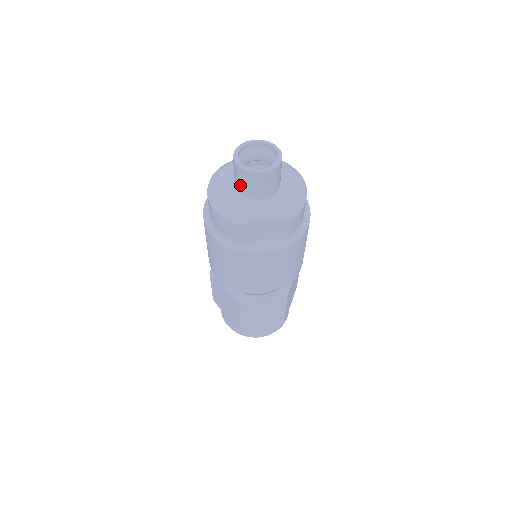
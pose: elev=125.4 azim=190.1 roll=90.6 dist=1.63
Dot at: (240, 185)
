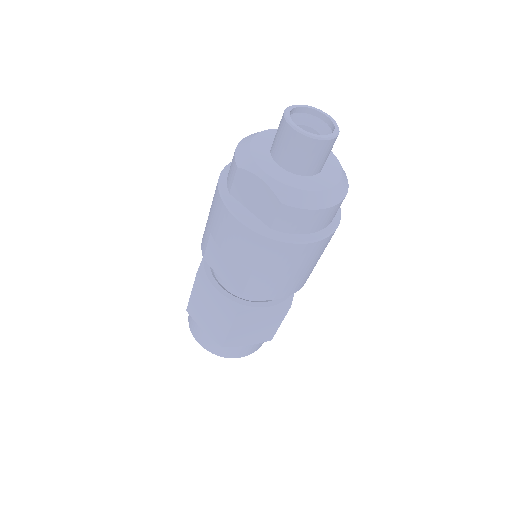
Dot at: (275, 137)
